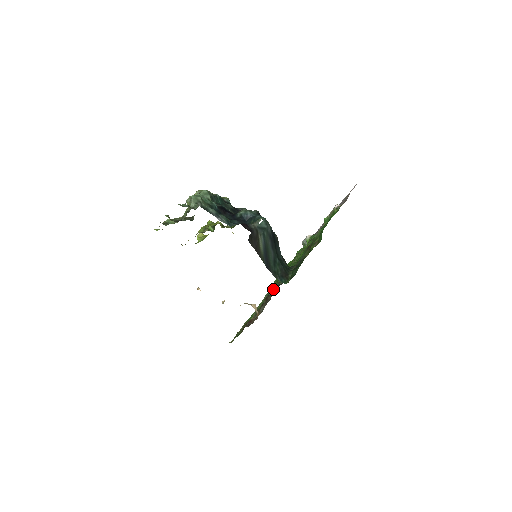
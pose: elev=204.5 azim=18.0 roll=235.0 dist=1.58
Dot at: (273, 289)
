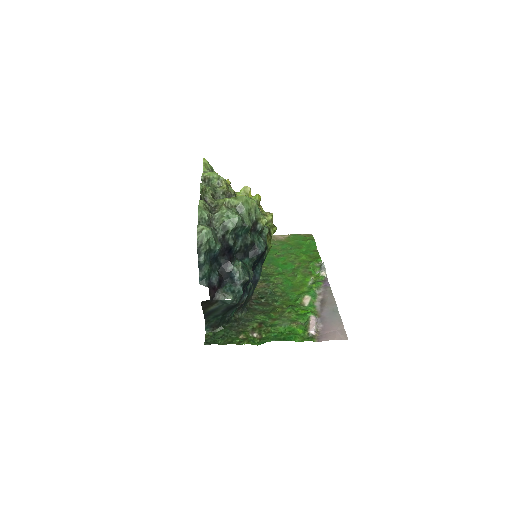
Dot at: occluded
